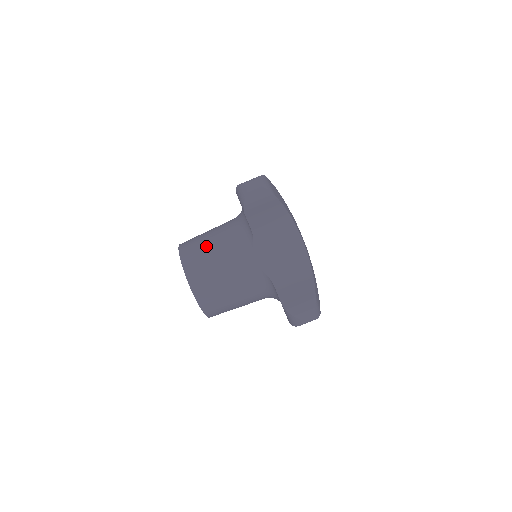
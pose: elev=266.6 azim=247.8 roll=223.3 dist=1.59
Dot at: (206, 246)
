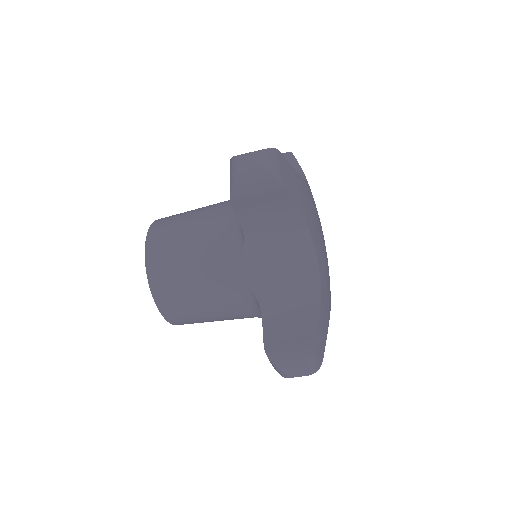
Dot at: (203, 317)
